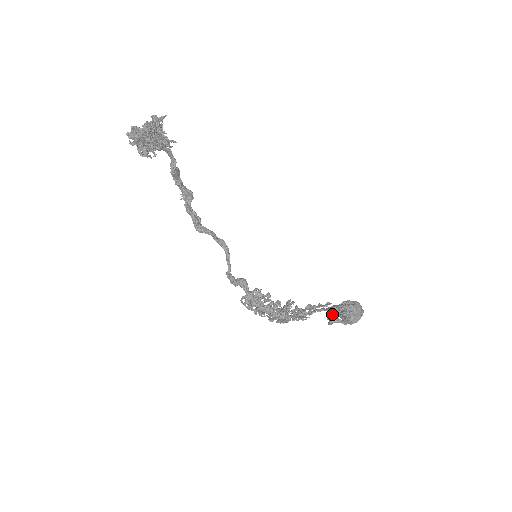
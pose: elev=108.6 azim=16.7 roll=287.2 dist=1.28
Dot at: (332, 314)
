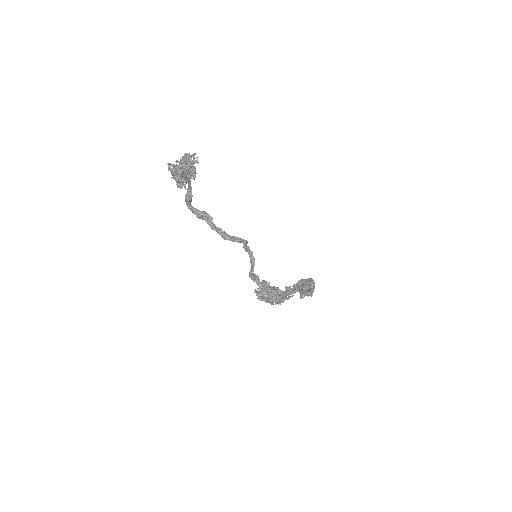
Dot at: occluded
